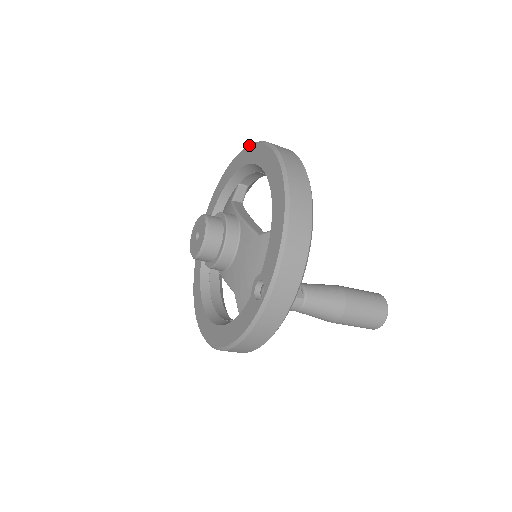
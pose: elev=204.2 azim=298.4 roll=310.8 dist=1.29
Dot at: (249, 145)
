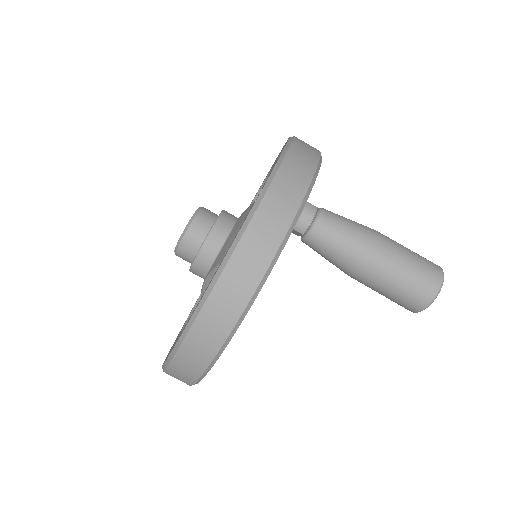
Dot at: occluded
